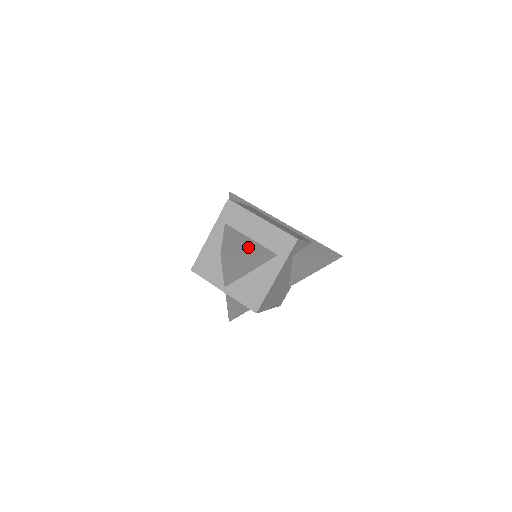
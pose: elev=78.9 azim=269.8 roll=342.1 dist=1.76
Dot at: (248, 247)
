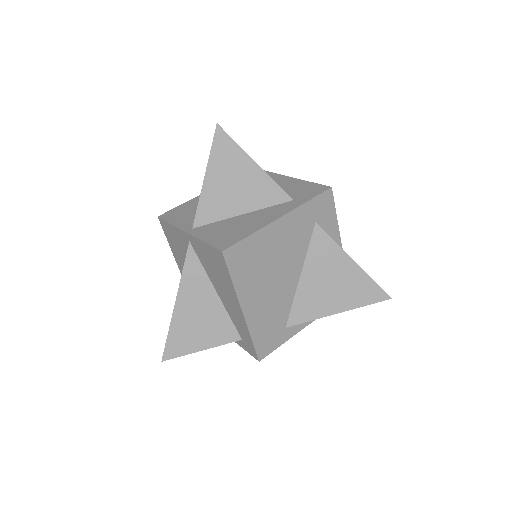
Dot at: occluded
